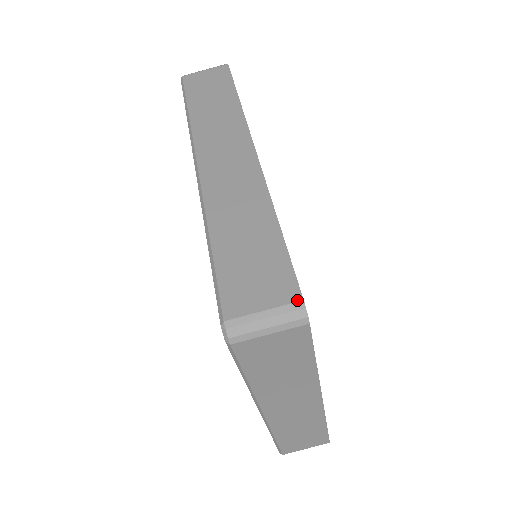
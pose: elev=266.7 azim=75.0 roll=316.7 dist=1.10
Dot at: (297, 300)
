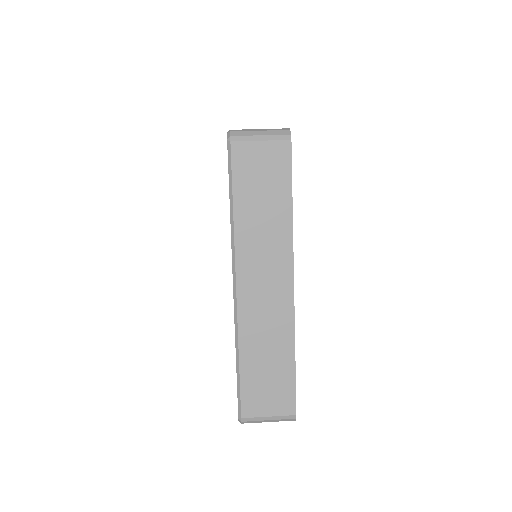
Dot at: (285, 128)
